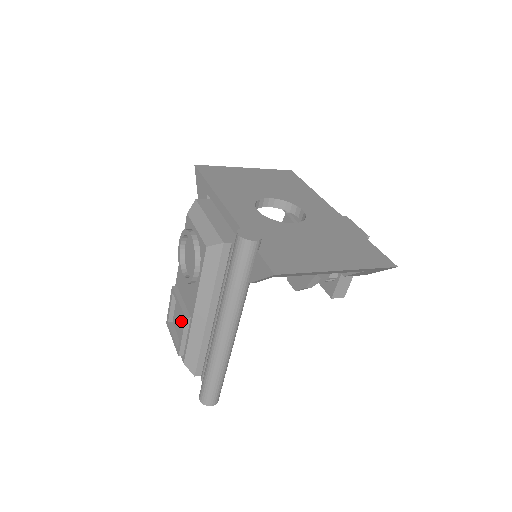
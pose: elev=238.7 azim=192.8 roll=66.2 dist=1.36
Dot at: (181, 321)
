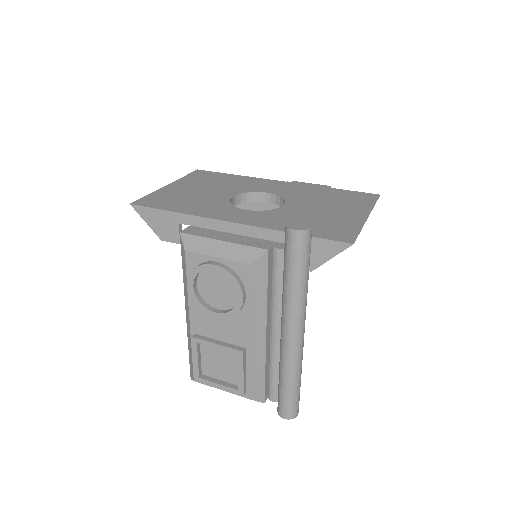
Dot at: (224, 363)
